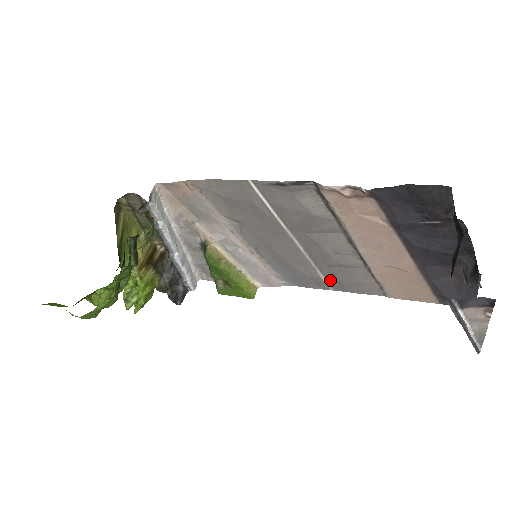
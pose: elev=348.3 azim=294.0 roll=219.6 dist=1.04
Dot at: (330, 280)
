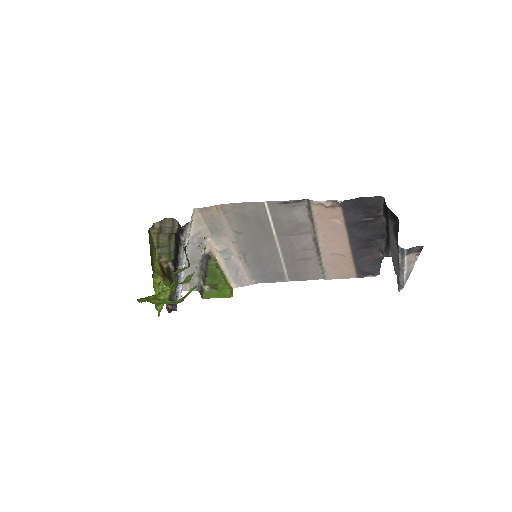
Dot at: (290, 273)
